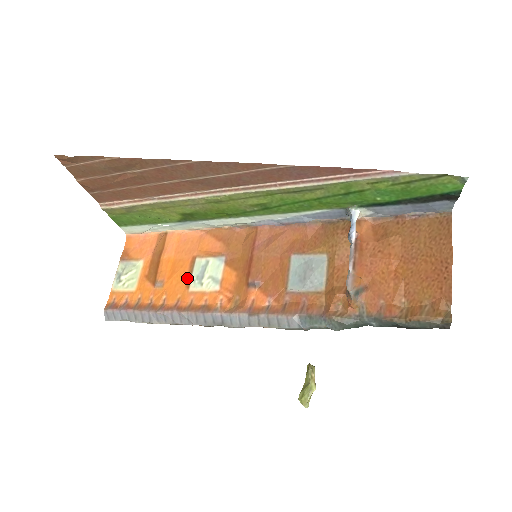
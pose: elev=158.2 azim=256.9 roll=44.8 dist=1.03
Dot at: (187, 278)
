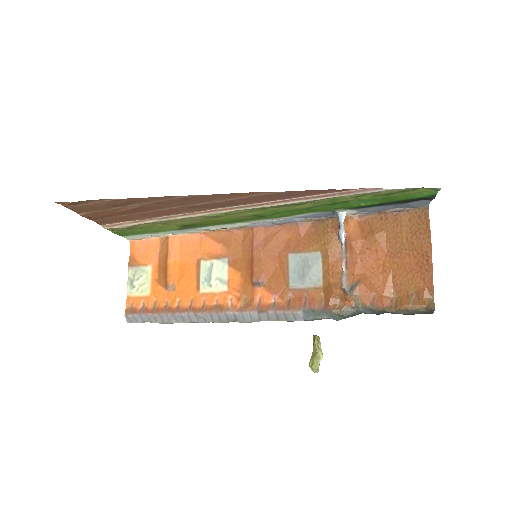
Dot at: (196, 280)
